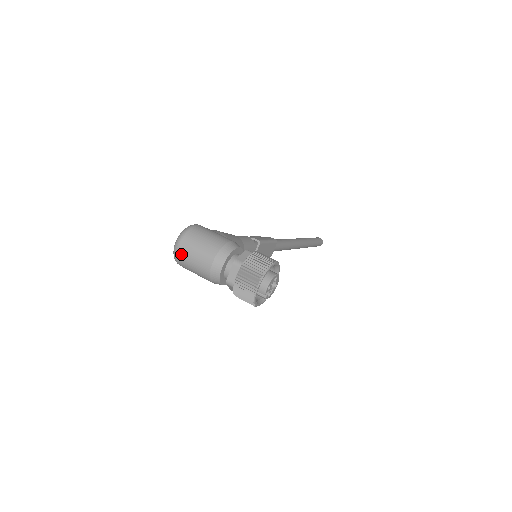
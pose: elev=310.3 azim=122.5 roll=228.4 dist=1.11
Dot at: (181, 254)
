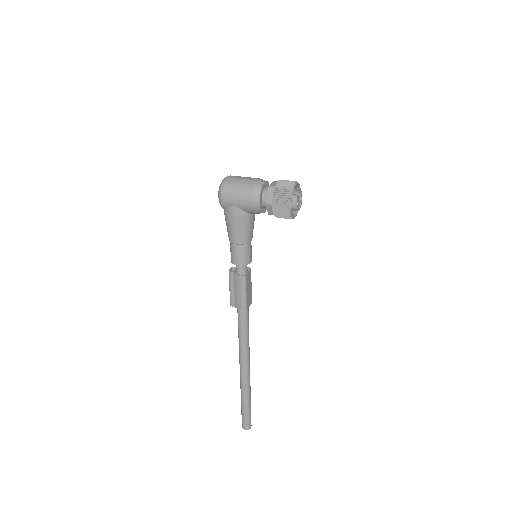
Dot at: (231, 178)
